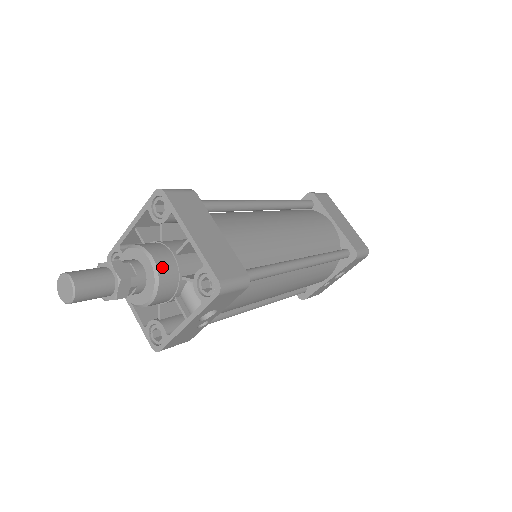
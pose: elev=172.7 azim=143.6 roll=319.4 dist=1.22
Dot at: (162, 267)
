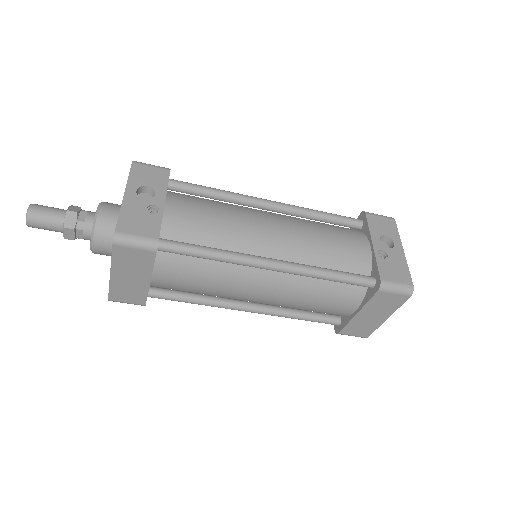
Dot at: occluded
